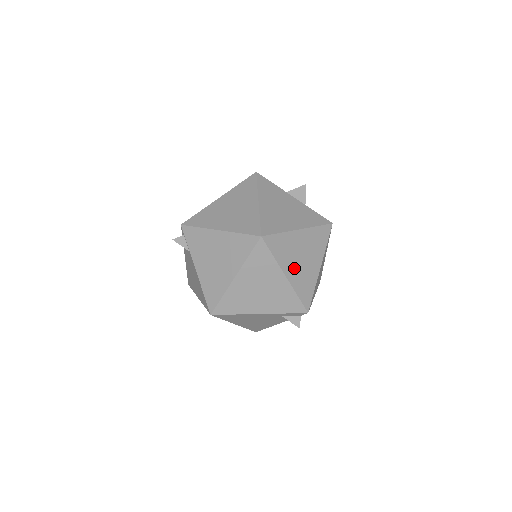
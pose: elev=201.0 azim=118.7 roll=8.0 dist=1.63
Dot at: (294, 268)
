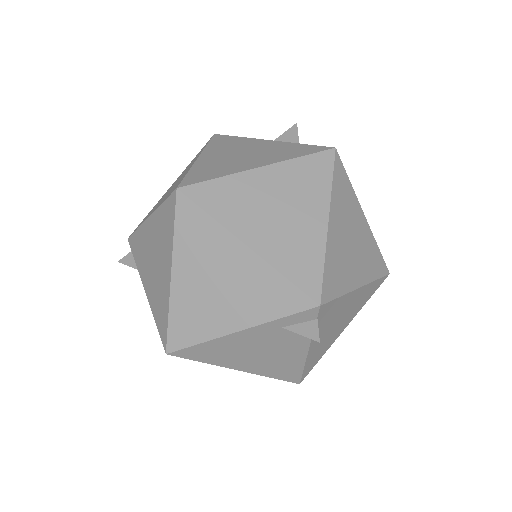
Dot at: (264, 230)
